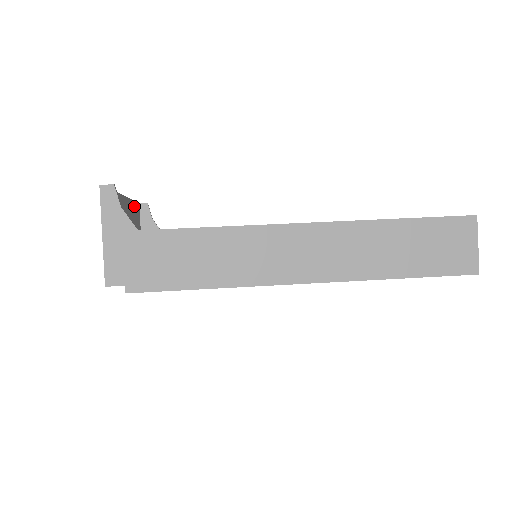
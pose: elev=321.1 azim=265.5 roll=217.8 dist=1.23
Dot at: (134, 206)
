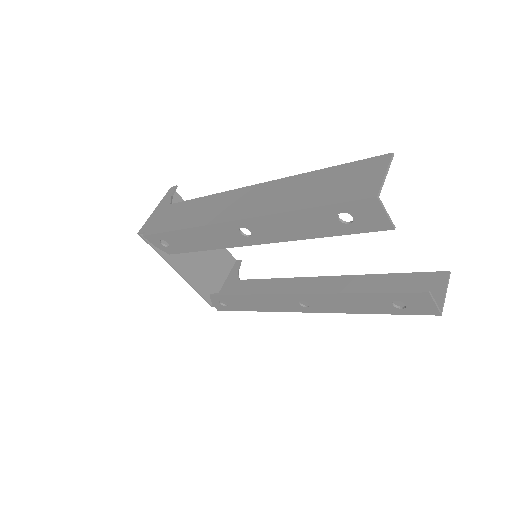
Dot at: (224, 251)
